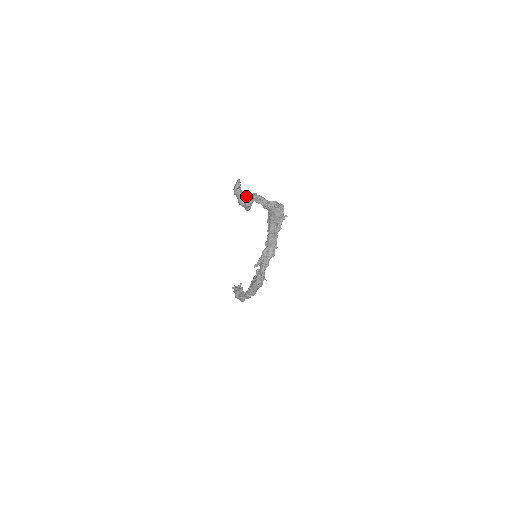
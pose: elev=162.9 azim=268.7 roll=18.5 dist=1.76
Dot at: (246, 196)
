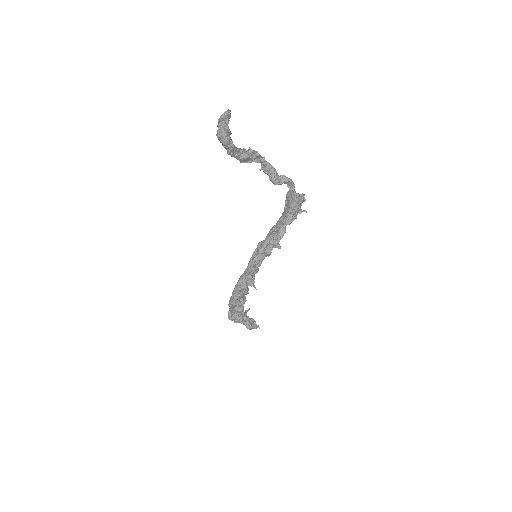
Dot at: (228, 129)
